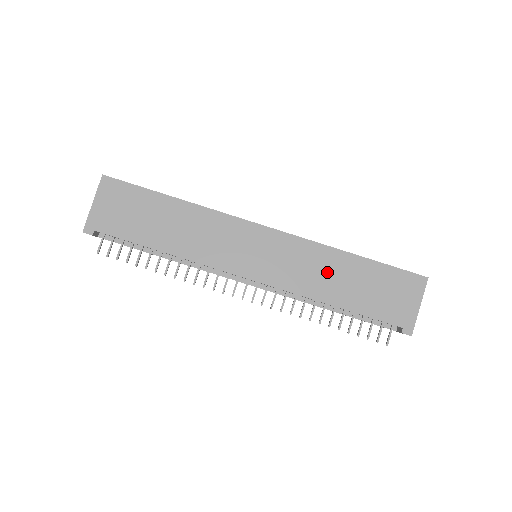
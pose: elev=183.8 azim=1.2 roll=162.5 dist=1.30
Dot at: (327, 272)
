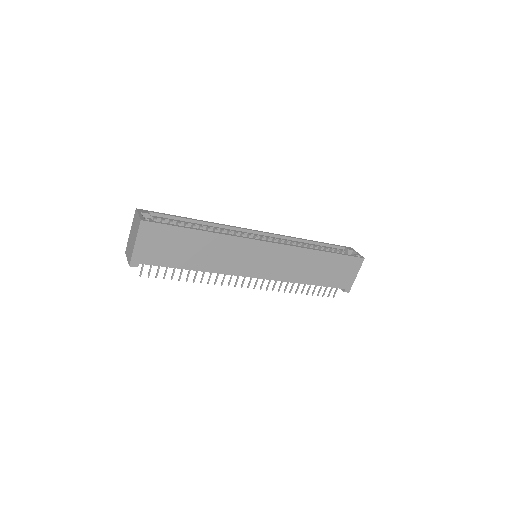
Dot at: (306, 265)
